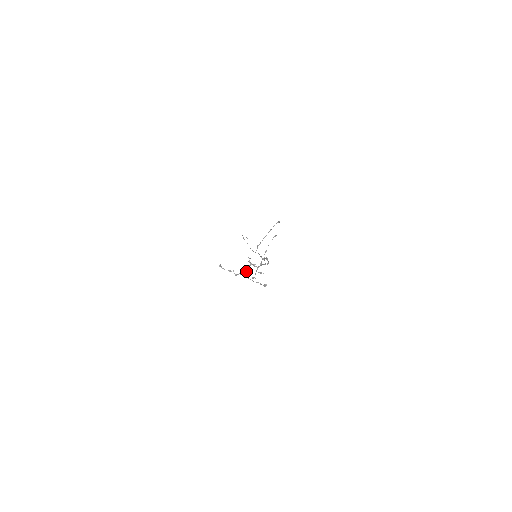
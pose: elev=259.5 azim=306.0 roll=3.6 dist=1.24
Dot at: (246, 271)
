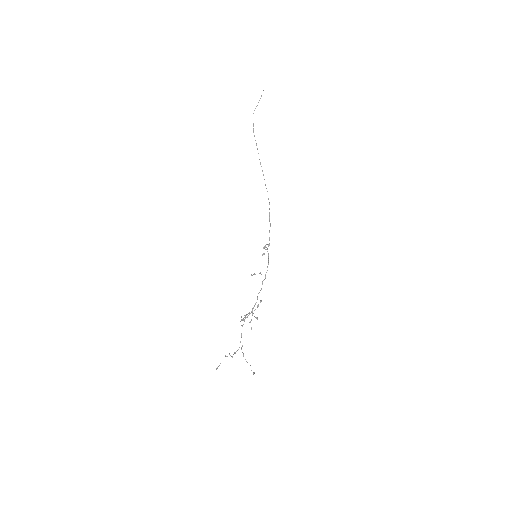
Dot at: occluded
